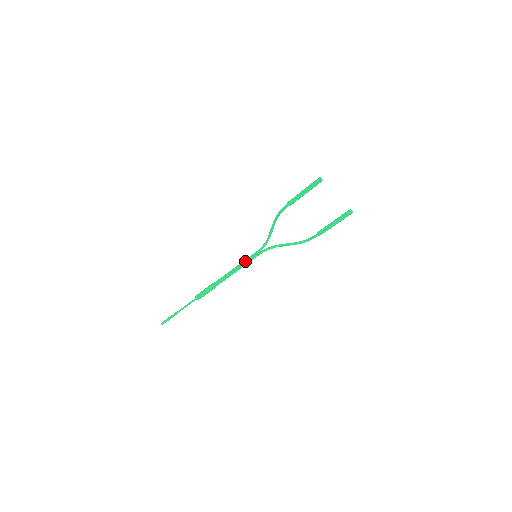
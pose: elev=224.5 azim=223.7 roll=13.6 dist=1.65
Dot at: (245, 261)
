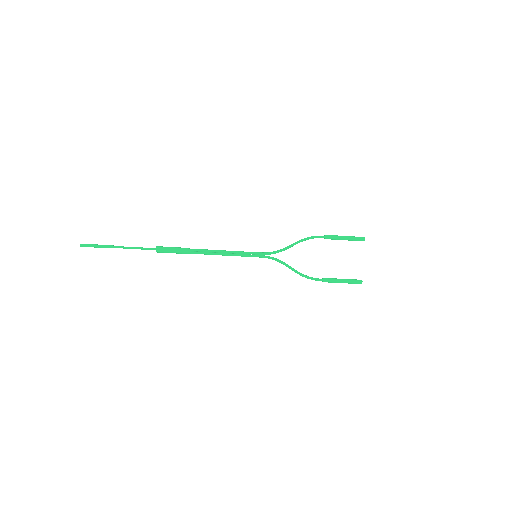
Dot at: (243, 252)
